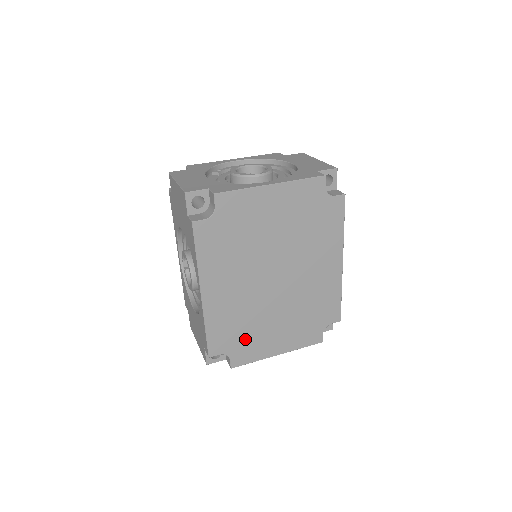
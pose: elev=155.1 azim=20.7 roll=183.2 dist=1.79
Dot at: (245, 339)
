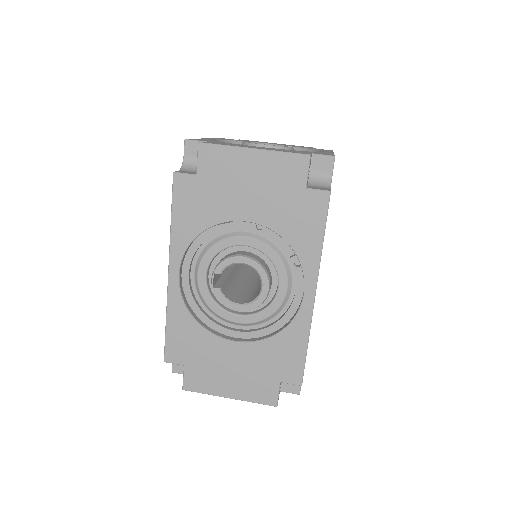
Dot at: occluded
